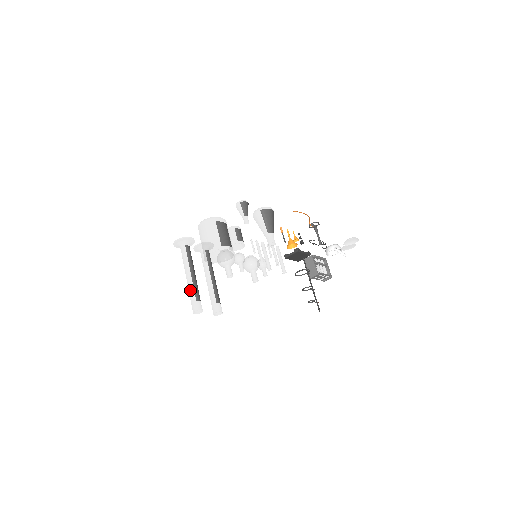
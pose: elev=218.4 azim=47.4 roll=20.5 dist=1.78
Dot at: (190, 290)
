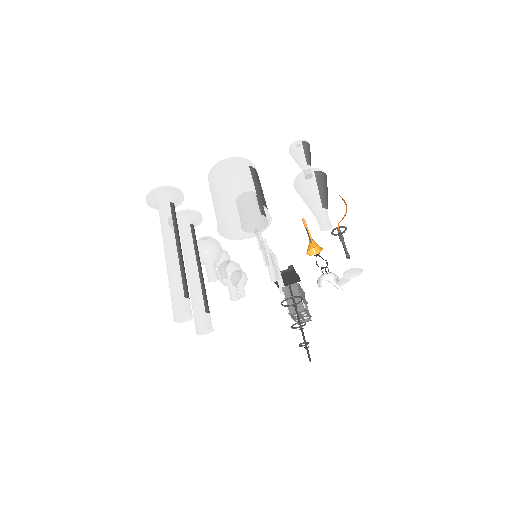
Dot at: (174, 276)
